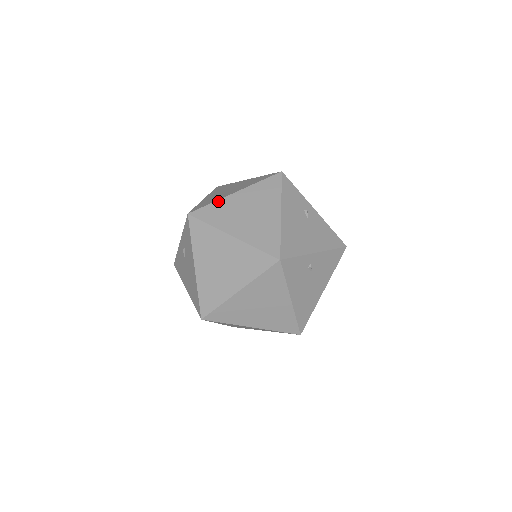
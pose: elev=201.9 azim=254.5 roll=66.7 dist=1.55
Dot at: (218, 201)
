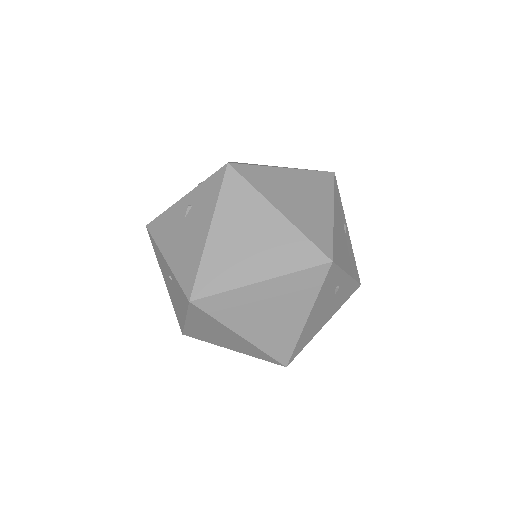
Dot at: occluded
